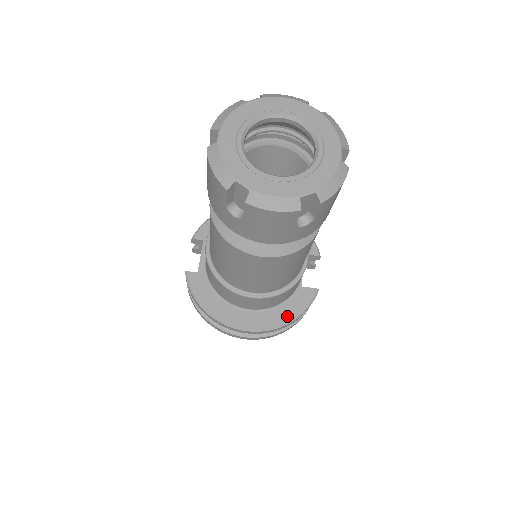
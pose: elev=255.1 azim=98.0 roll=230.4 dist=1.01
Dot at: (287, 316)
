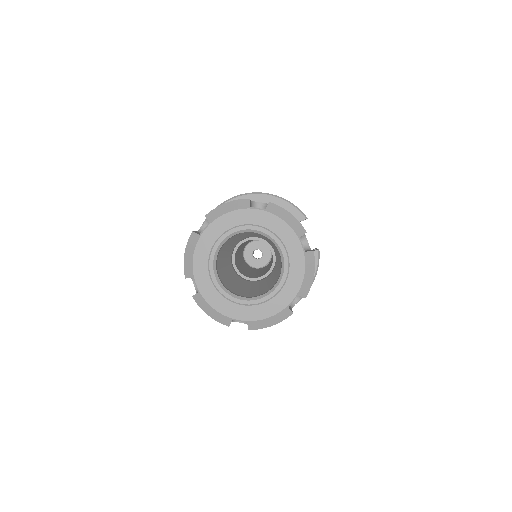
Dot at: occluded
